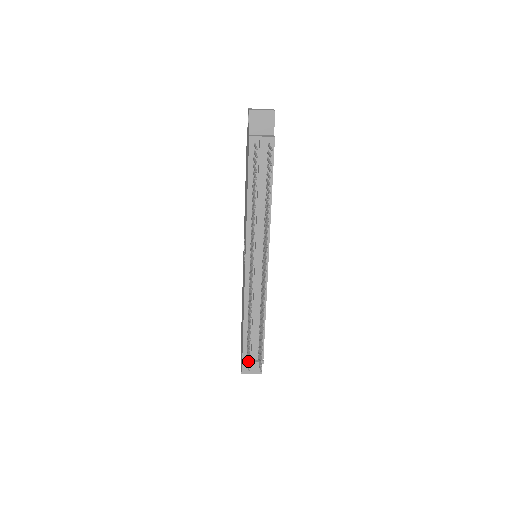
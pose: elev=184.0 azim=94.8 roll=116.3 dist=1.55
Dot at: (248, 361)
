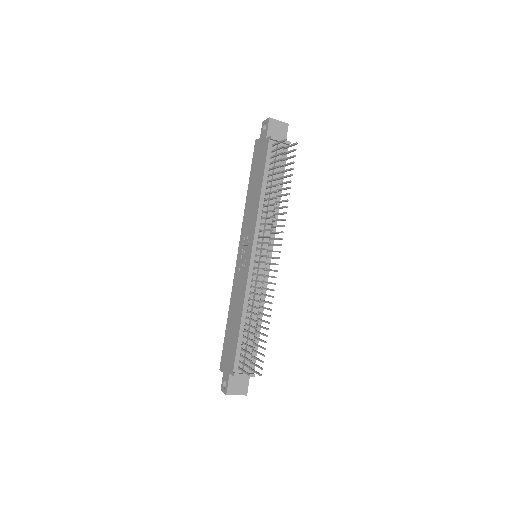
Dot at: occluded
